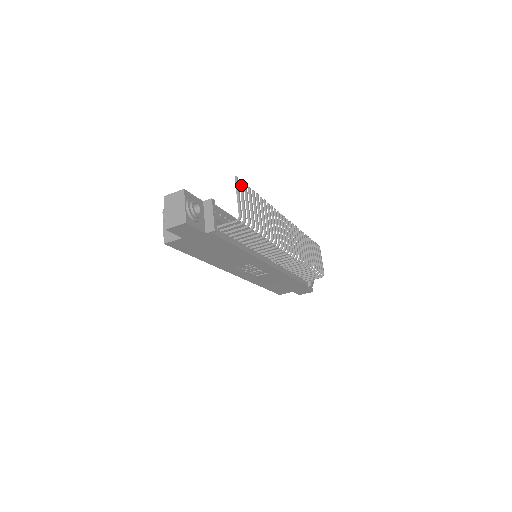
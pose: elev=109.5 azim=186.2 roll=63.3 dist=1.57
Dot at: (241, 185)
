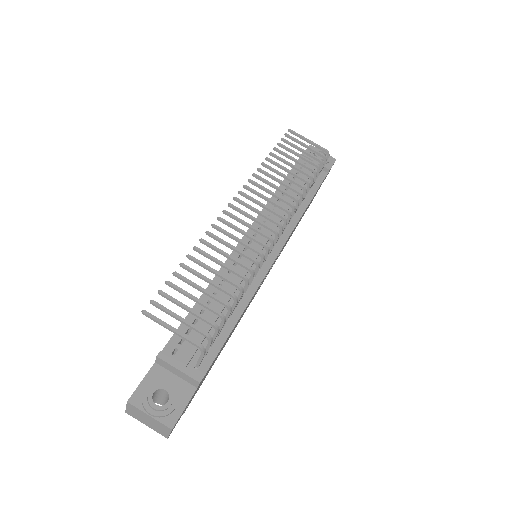
Dot at: (158, 307)
